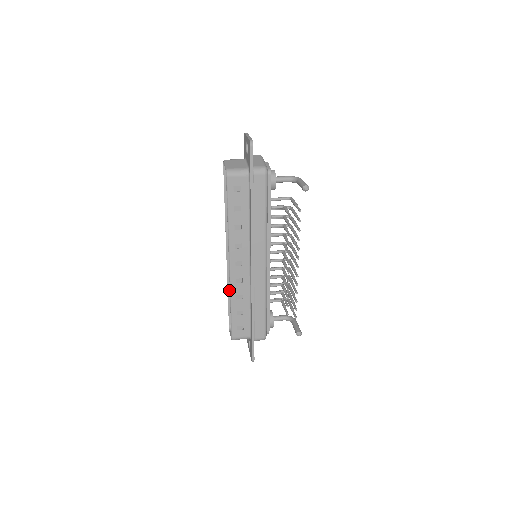
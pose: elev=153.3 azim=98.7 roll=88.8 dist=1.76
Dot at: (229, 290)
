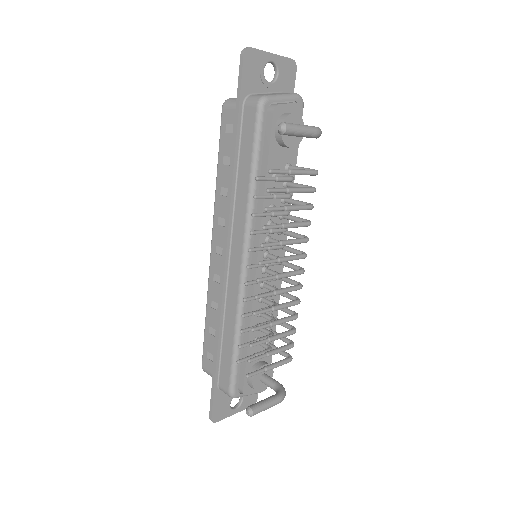
Dot at: occluded
